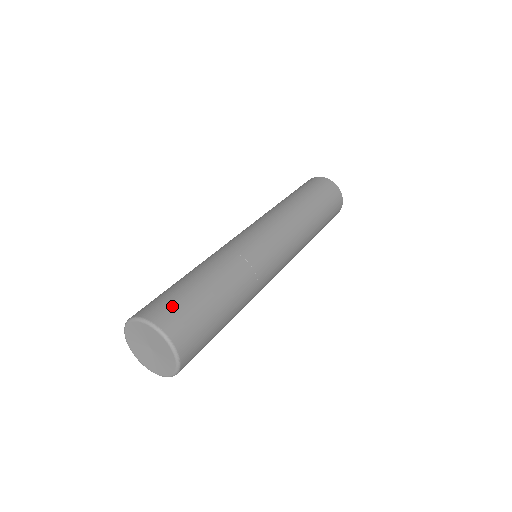
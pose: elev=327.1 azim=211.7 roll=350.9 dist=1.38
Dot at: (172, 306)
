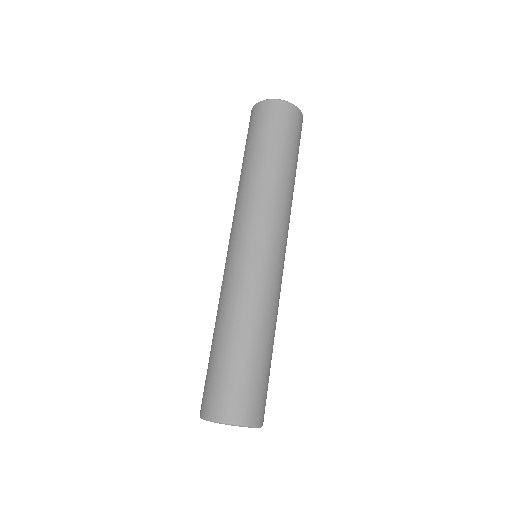
Dot at: (214, 392)
